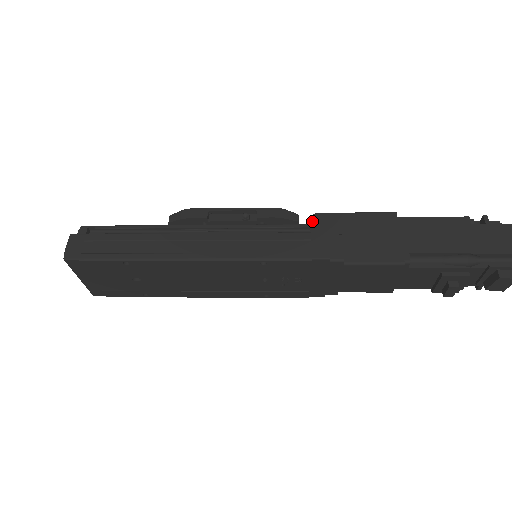
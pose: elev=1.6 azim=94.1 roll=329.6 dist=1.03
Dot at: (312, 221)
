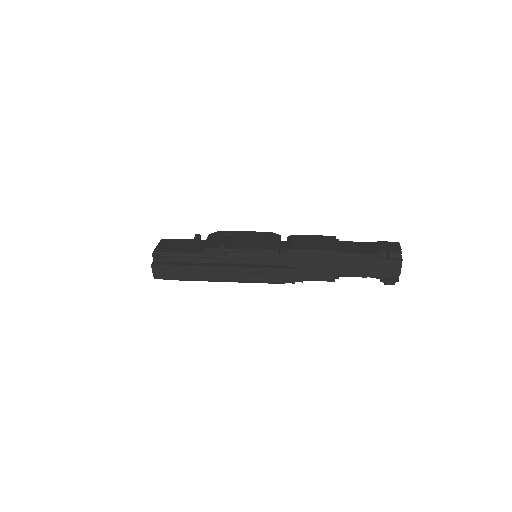
Dot at: (287, 256)
